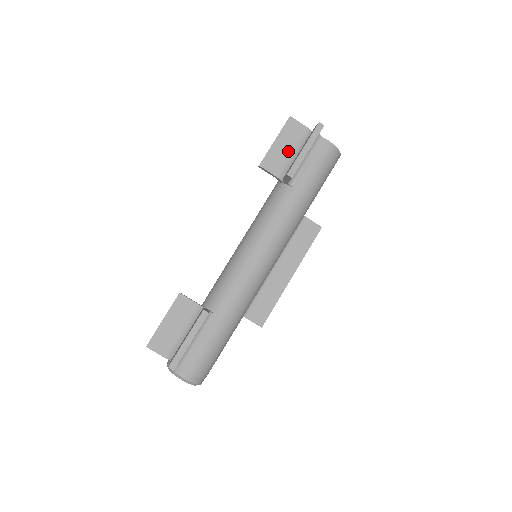
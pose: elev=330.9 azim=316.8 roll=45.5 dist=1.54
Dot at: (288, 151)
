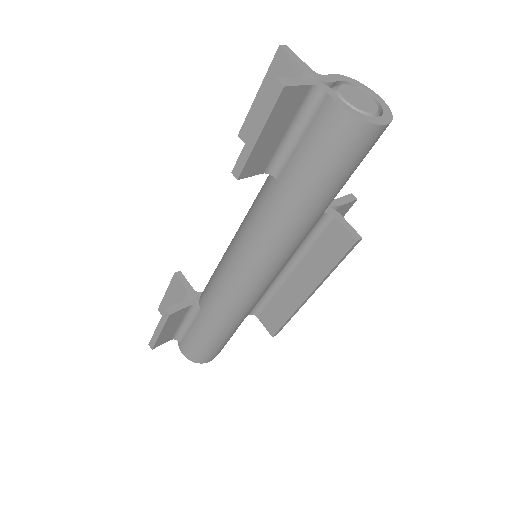
Dot at: occluded
